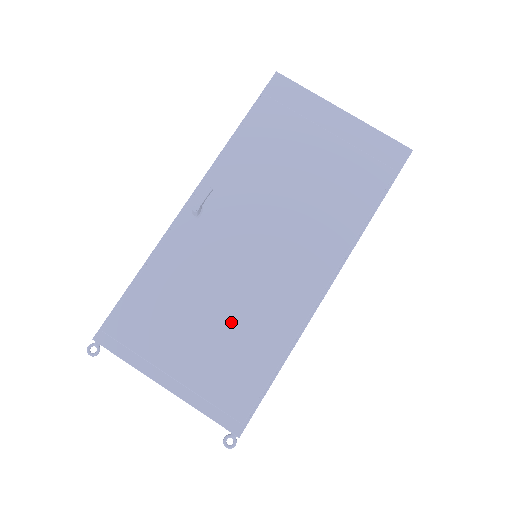
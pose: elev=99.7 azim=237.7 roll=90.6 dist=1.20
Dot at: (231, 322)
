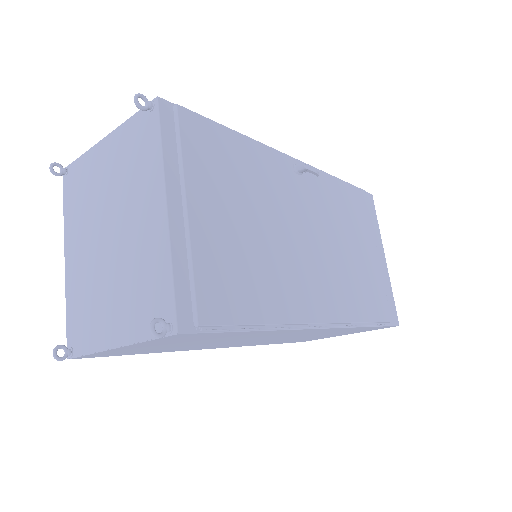
Dot at: (260, 248)
